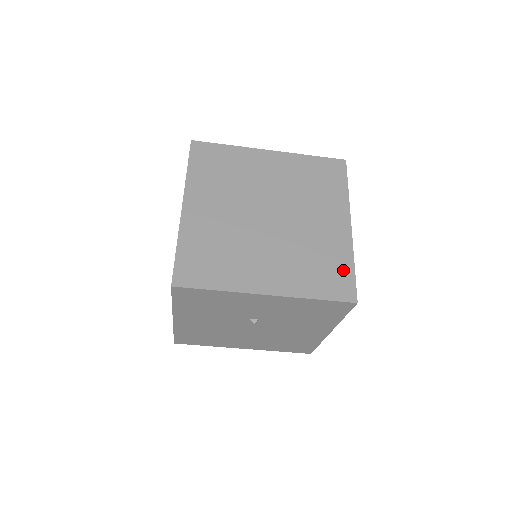
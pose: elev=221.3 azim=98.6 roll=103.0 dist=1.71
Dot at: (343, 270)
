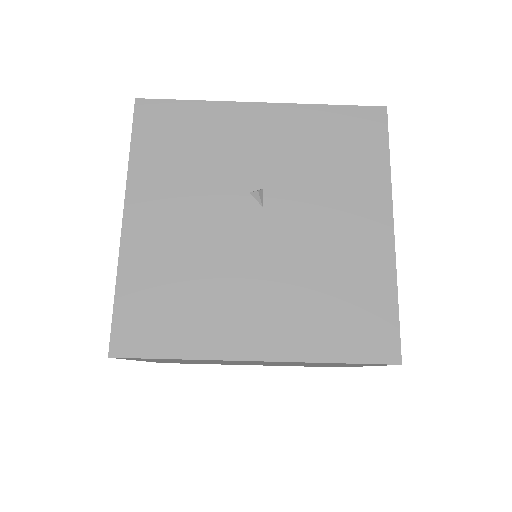
Dot at: occluded
